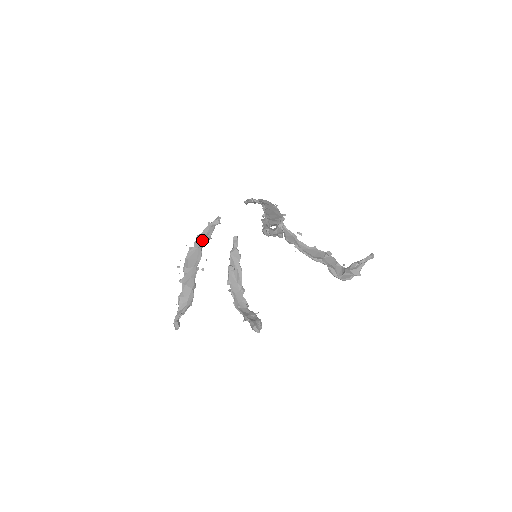
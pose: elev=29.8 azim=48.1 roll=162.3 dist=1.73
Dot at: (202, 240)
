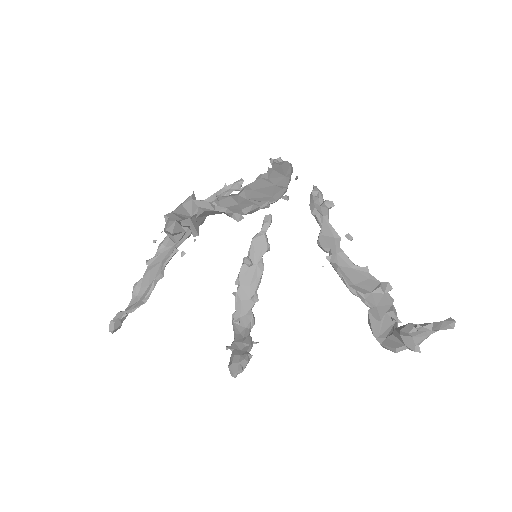
Dot at: occluded
